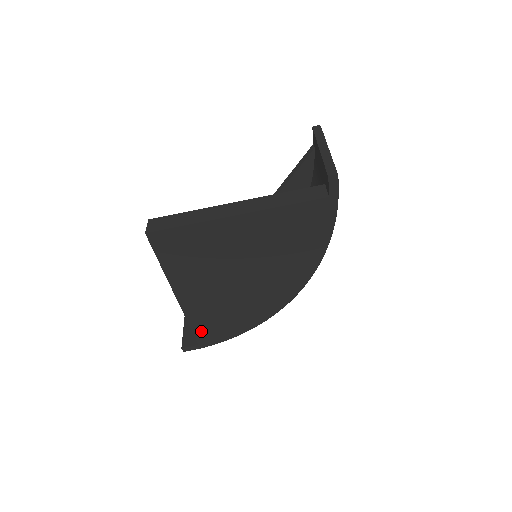
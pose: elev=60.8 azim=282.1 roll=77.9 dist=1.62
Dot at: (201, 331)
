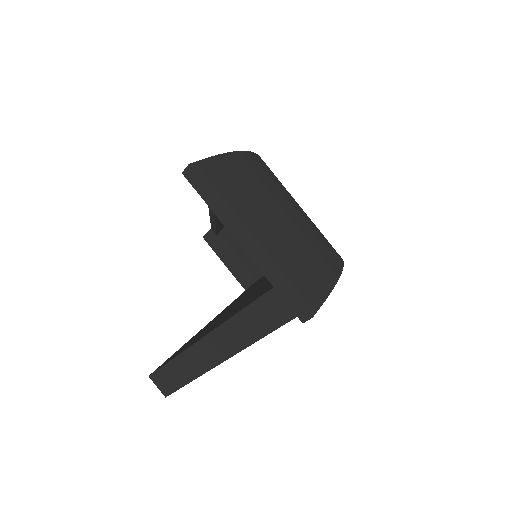
Dot at: occluded
